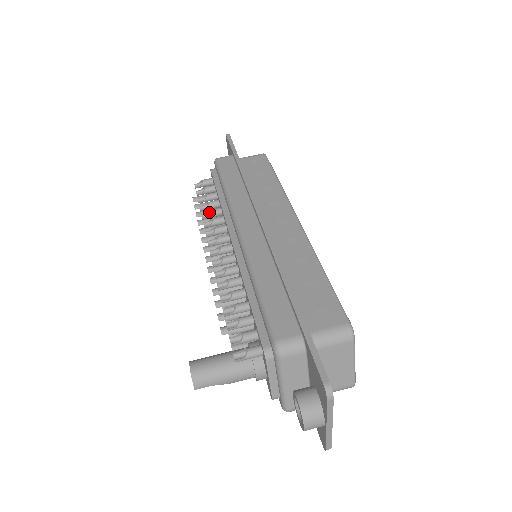
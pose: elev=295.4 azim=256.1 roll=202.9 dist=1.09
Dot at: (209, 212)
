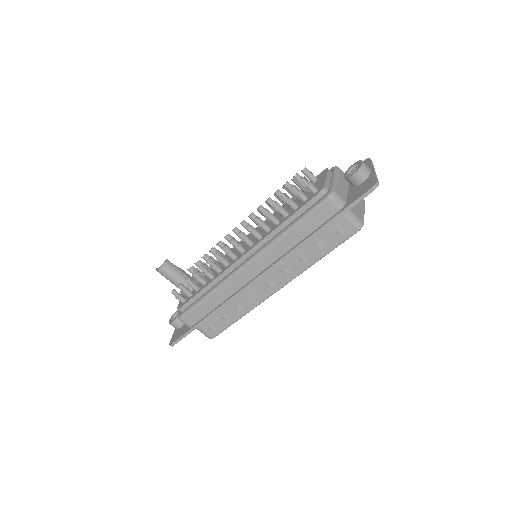
Dot at: (272, 215)
